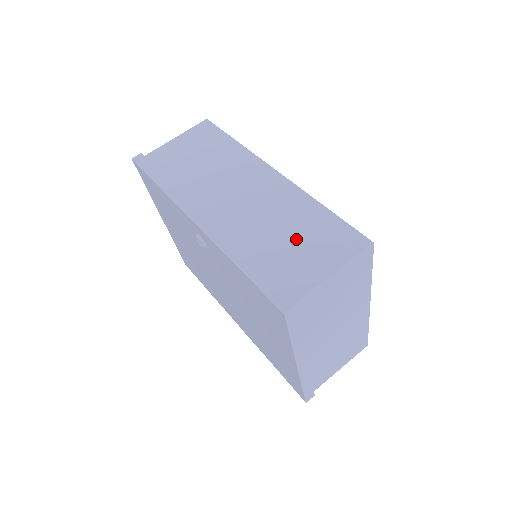
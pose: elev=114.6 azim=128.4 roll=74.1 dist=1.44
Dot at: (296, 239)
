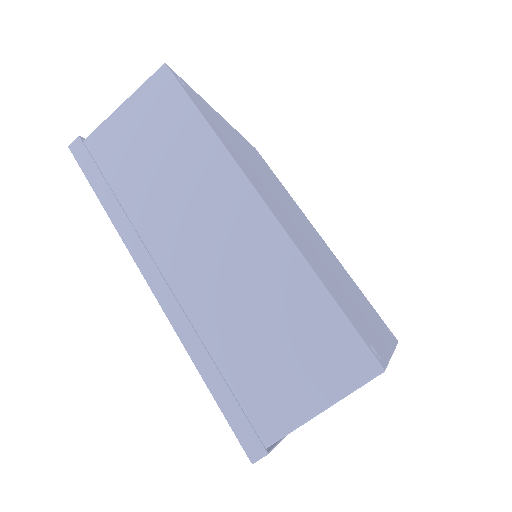
Dot at: (277, 341)
